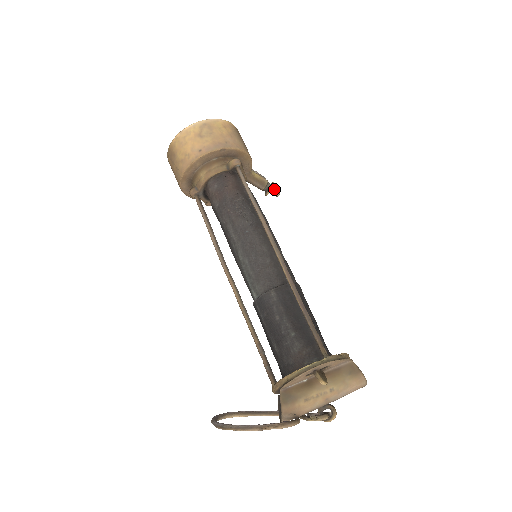
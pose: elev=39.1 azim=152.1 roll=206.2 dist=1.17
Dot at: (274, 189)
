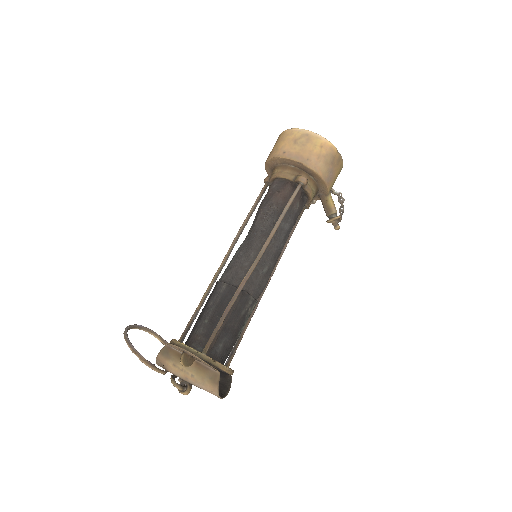
Dot at: (336, 222)
